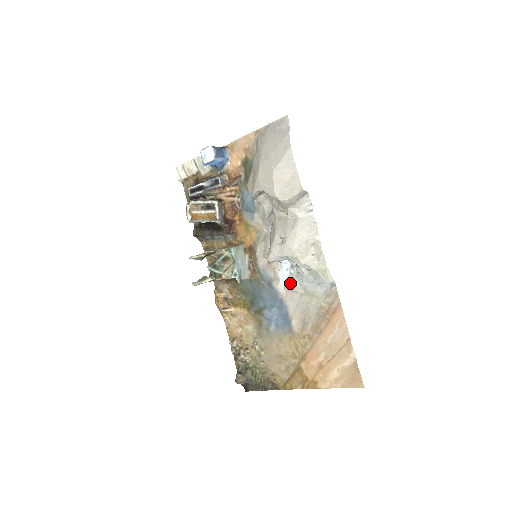
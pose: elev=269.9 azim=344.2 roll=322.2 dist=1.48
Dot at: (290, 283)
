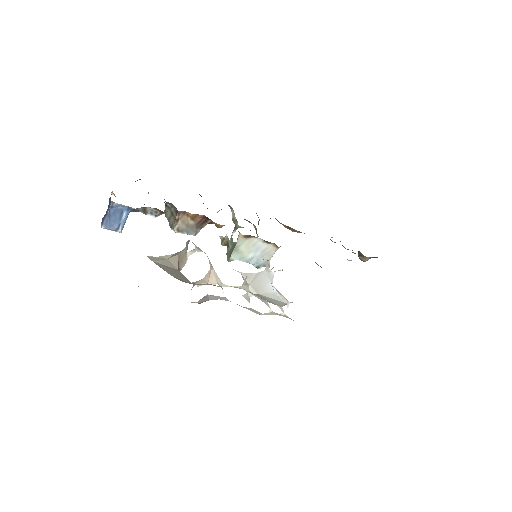
Dot at: occluded
